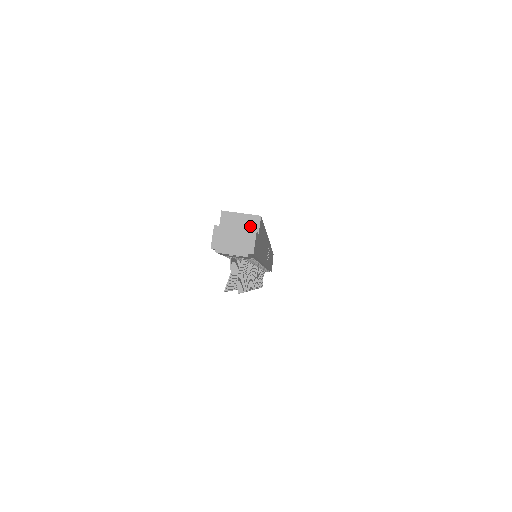
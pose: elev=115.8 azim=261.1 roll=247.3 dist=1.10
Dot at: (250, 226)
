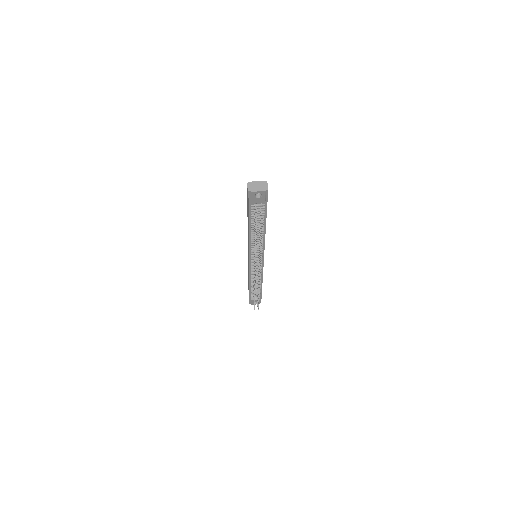
Dot at: occluded
